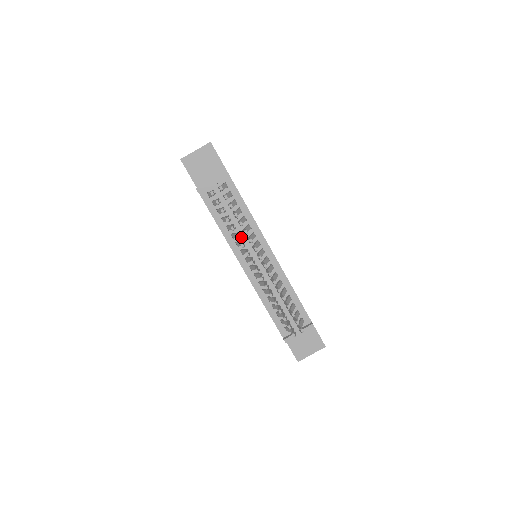
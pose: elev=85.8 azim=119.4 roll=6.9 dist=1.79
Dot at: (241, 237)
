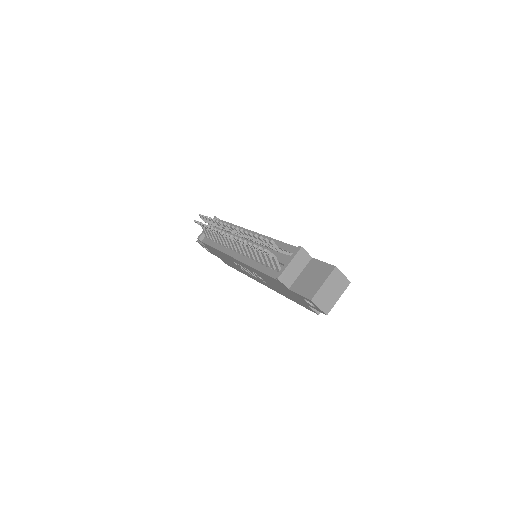
Dot at: occluded
